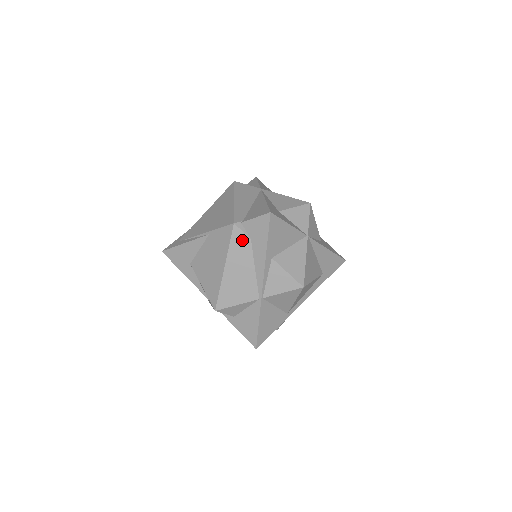
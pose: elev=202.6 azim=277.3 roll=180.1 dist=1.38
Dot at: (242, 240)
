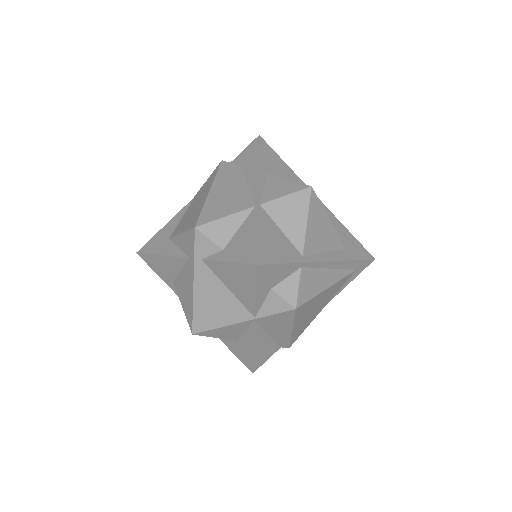
Dot at: (231, 168)
